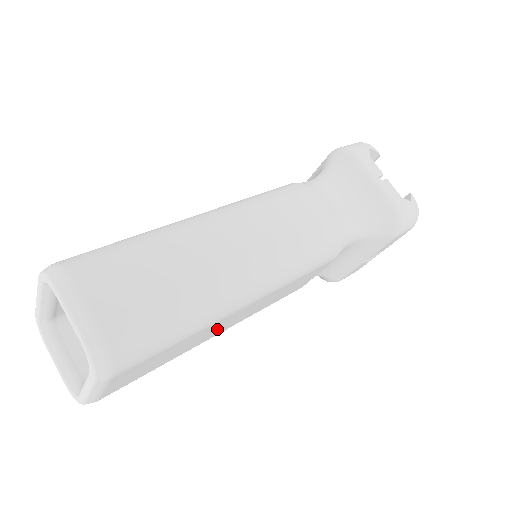
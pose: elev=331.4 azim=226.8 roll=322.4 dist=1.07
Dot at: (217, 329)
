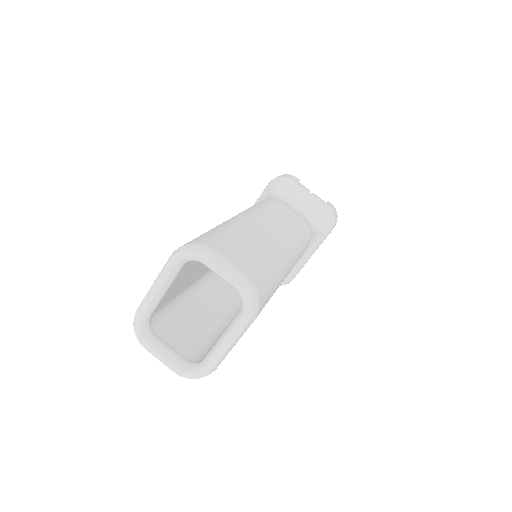
Dot at: occluded
